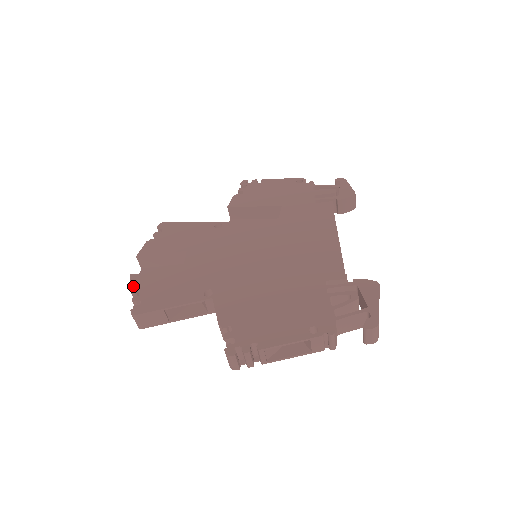
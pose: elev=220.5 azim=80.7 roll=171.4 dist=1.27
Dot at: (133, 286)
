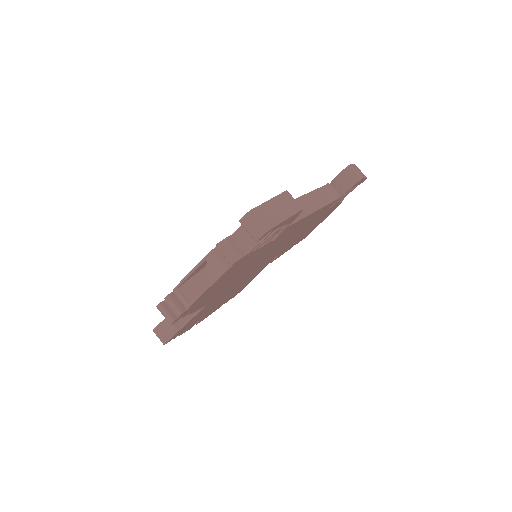
Dot at: occluded
